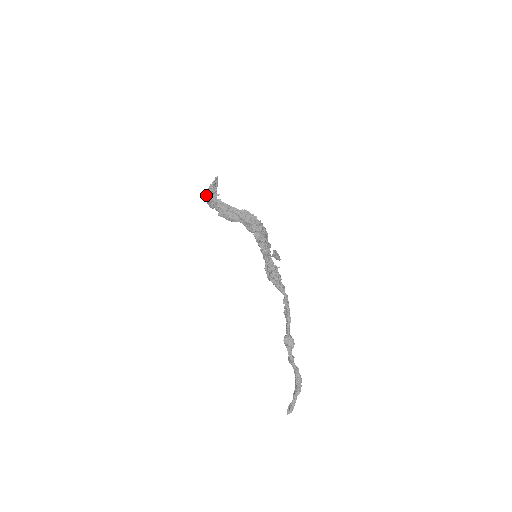
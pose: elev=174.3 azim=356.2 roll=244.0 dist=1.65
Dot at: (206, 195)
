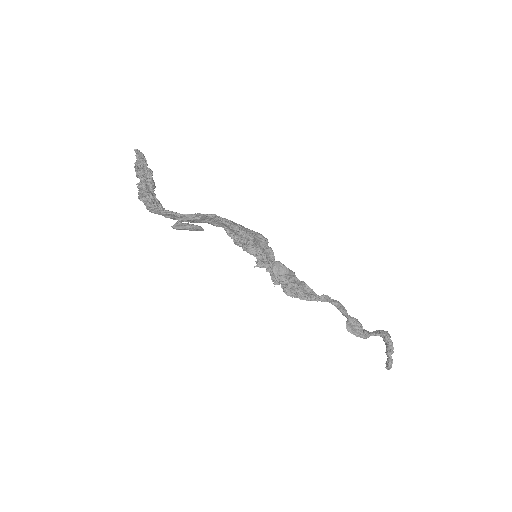
Dot at: occluded
